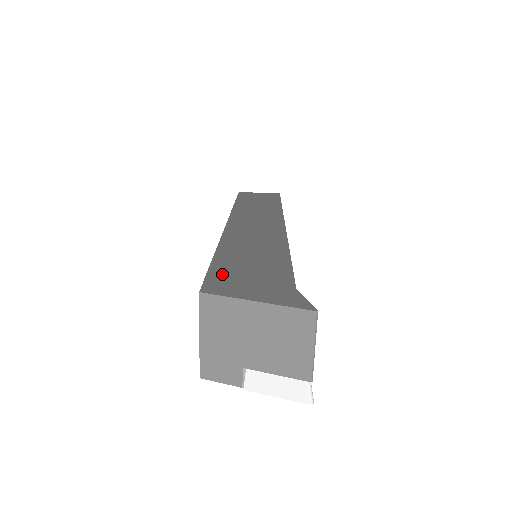
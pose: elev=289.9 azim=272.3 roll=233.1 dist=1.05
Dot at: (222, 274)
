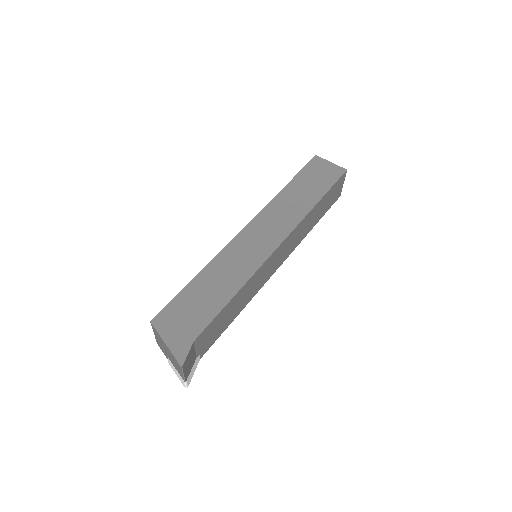
Dot at: (175, 307)
